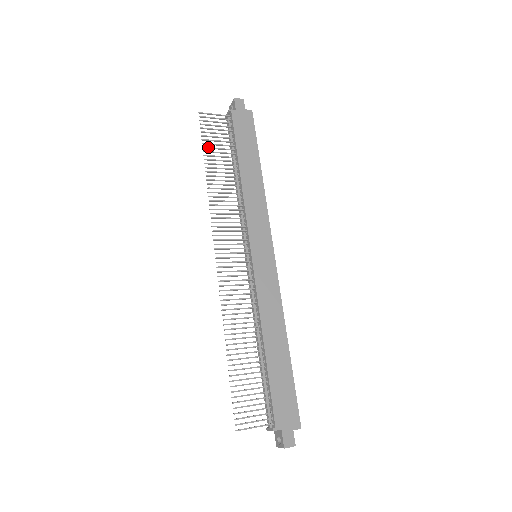
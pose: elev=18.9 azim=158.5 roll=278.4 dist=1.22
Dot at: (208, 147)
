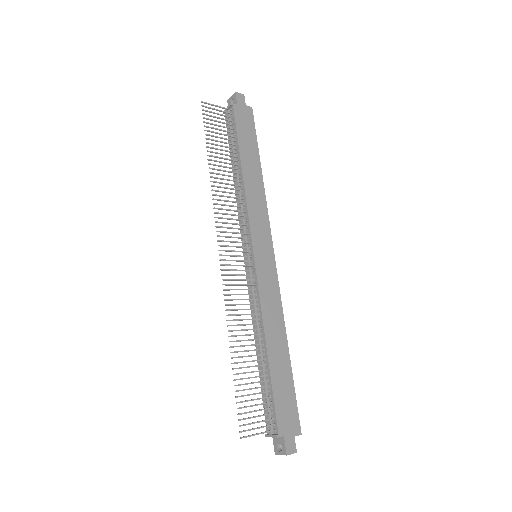
Dot at: (211, 139)
